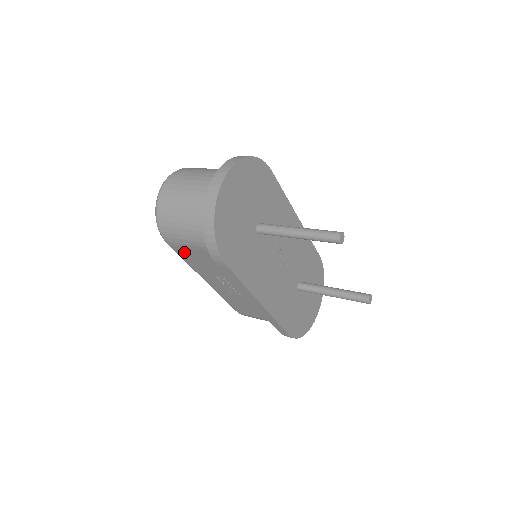
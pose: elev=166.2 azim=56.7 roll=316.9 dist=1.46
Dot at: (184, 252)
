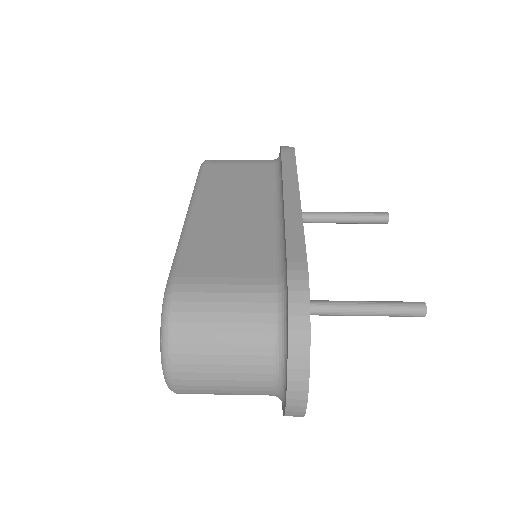
Dot at: occluded
